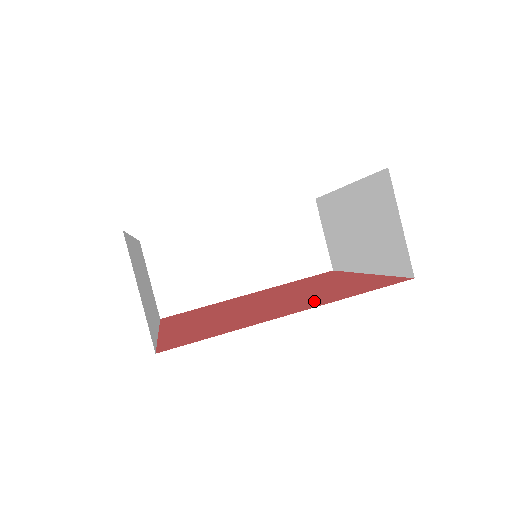
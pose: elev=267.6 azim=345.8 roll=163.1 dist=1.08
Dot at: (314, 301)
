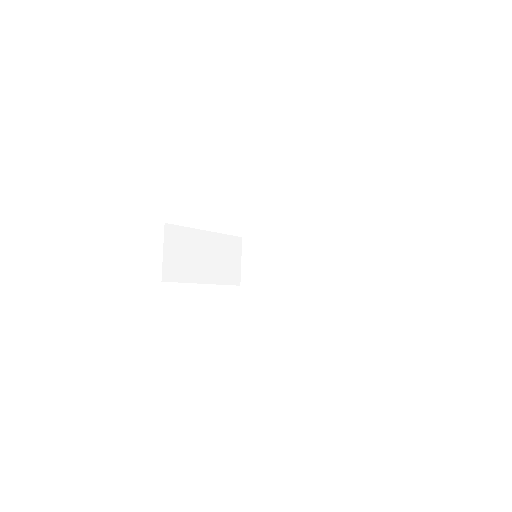
Dot at: occluded
